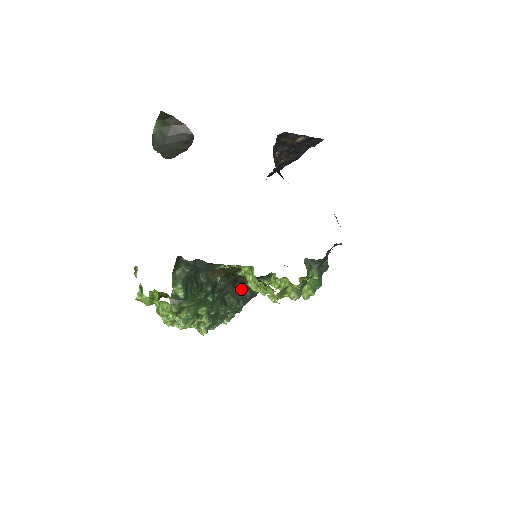
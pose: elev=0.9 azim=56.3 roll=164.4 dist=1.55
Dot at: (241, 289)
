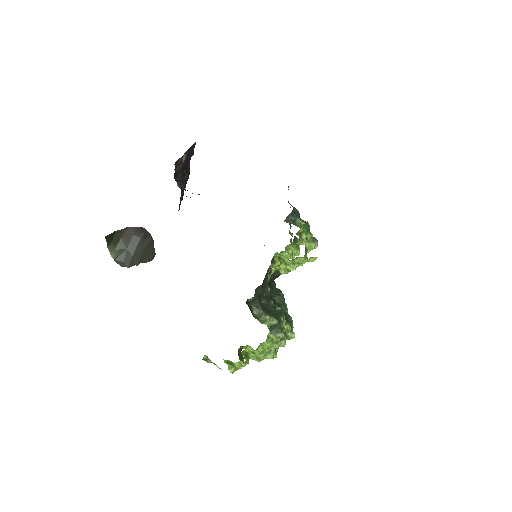
Dot at: (272, 286)
